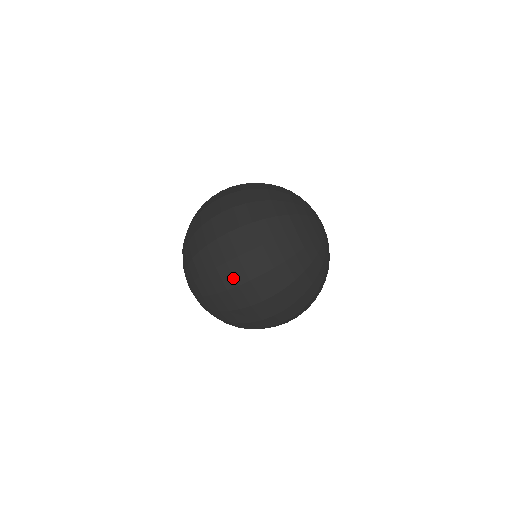
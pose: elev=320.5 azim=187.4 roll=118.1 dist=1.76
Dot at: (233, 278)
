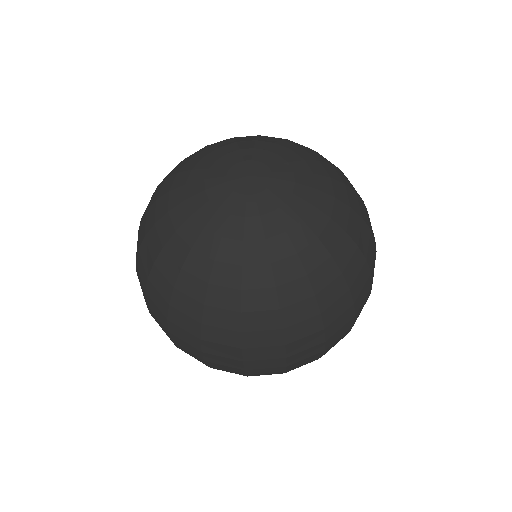
Dot at: (272, 373)
